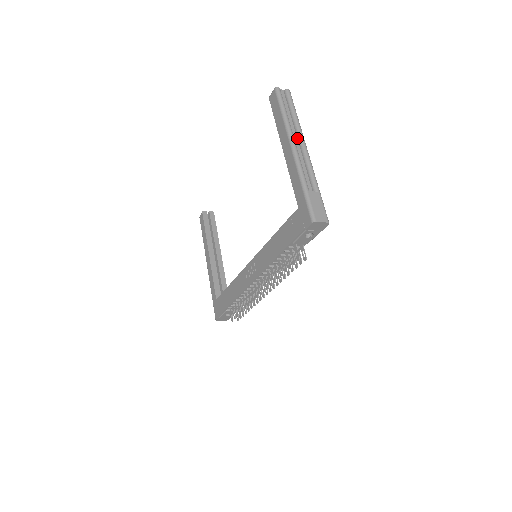
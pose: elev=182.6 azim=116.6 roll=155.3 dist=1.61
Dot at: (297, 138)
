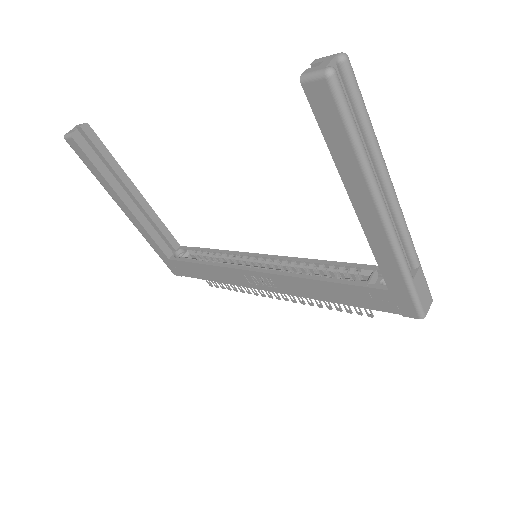
Dot at: (379, 180)
